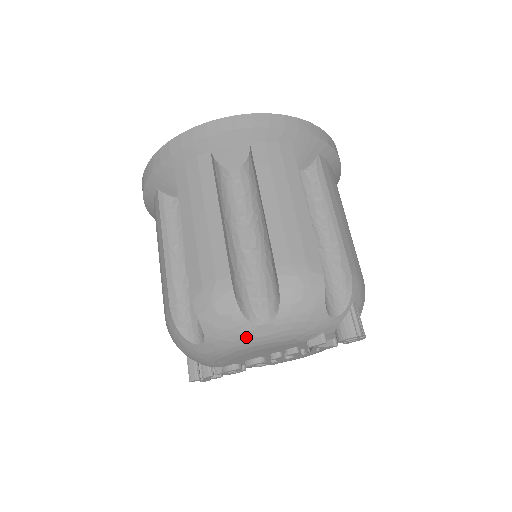
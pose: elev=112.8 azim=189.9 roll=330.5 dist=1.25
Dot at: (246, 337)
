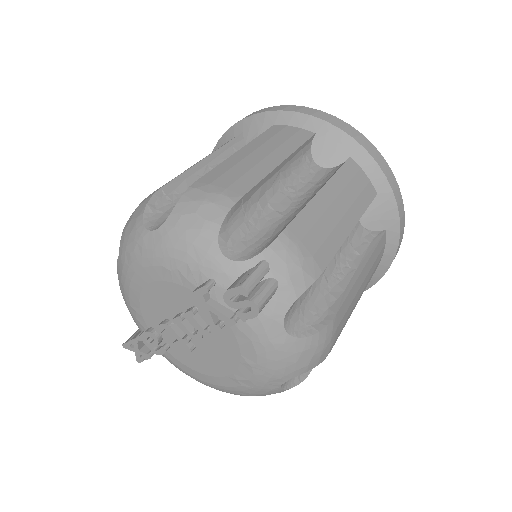
Dot at: (138, 247)
